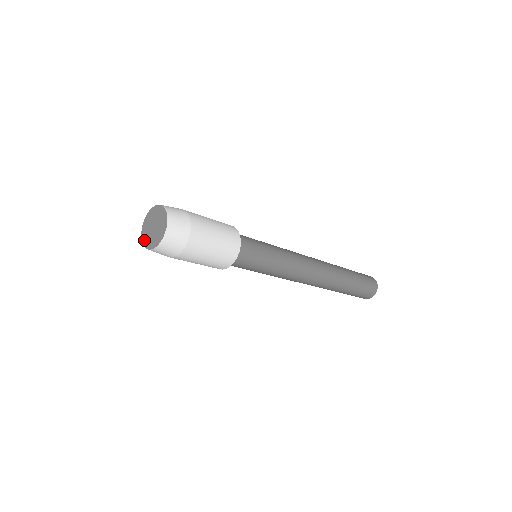
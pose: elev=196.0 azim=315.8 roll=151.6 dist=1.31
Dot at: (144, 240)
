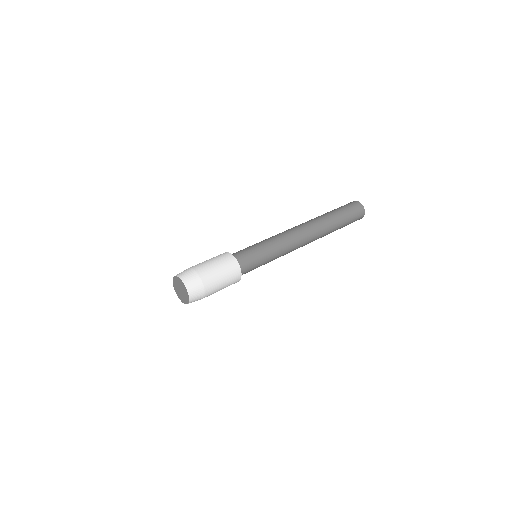
Dot at: (174, 282)
